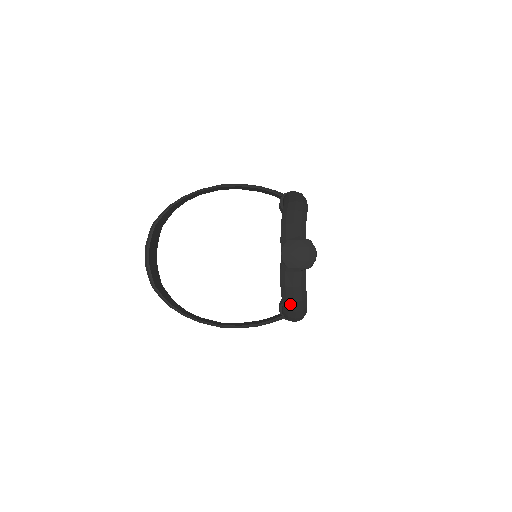
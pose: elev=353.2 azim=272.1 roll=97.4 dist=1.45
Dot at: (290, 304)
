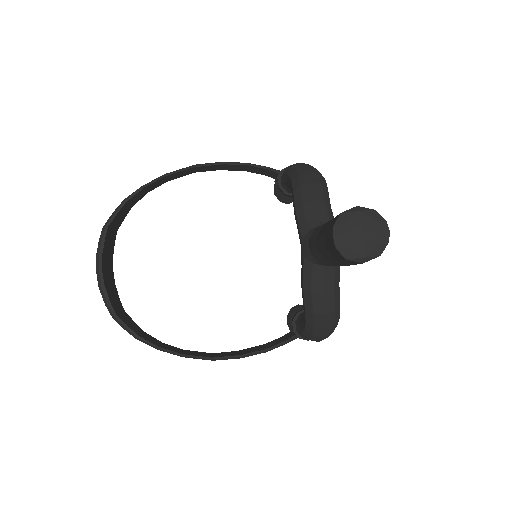
Dot at: (318, 318)
